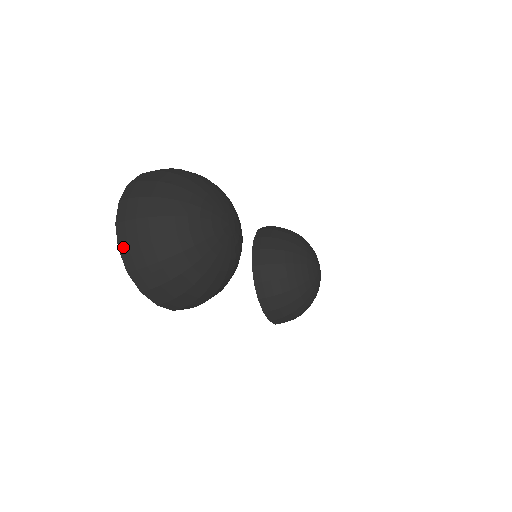
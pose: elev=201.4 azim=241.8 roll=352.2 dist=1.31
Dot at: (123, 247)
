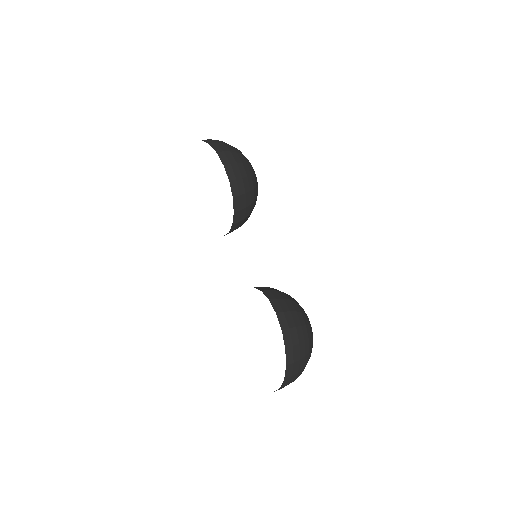
Dot at: occluded
